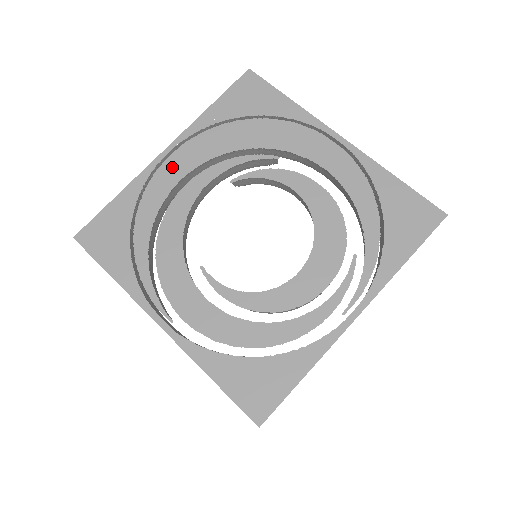
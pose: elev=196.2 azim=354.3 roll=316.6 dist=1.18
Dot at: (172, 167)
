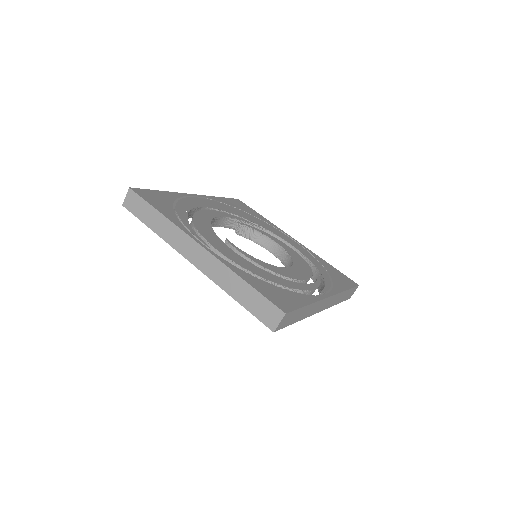
Dot at: (199, 201)
